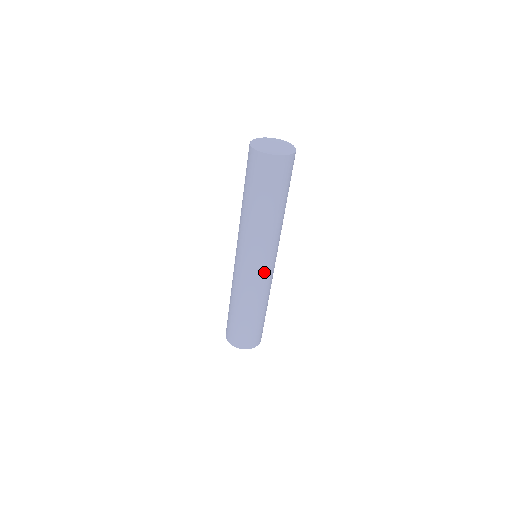
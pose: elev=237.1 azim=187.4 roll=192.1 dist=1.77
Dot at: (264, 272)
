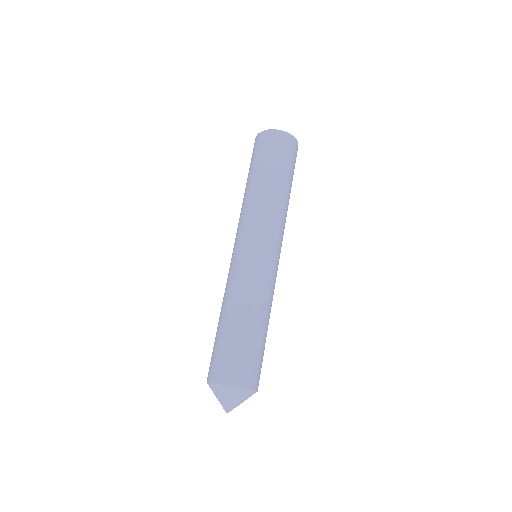
Dot at: (255, 255)
